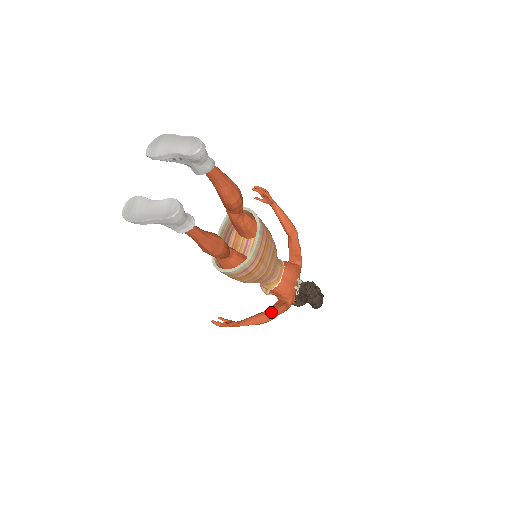
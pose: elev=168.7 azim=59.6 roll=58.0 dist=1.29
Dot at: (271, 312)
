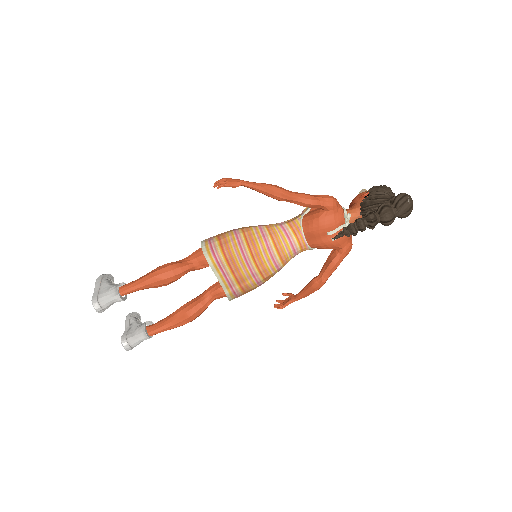
Dot at: (316, 280)
